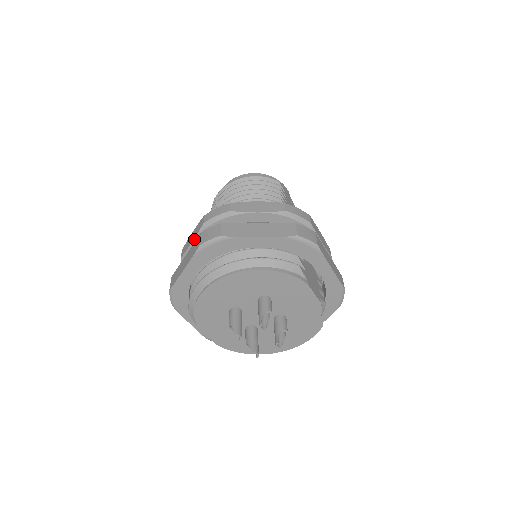
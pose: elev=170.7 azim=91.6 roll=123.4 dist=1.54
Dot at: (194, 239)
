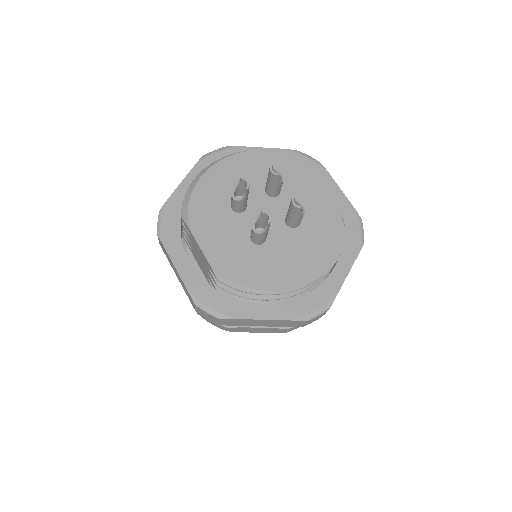
Dot at: occluded
